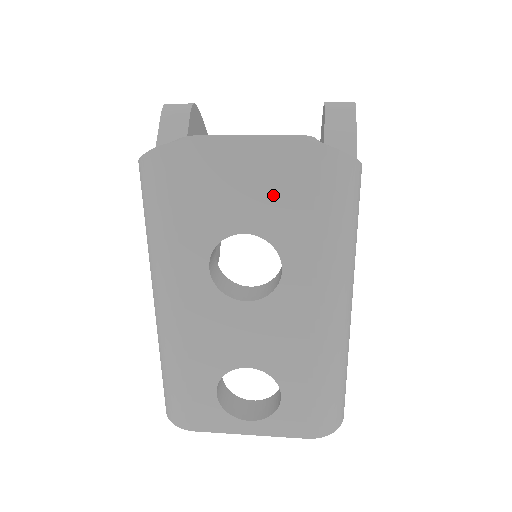
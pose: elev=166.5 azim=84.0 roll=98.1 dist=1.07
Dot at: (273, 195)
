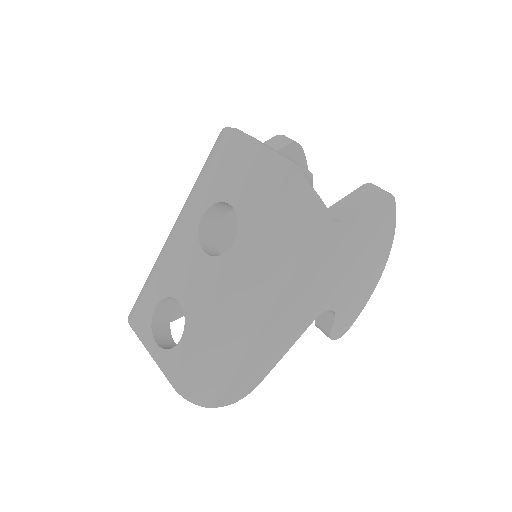
Dot at: (257, 188)
